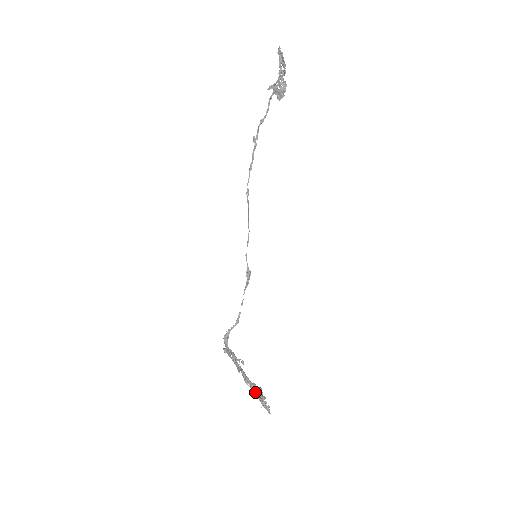
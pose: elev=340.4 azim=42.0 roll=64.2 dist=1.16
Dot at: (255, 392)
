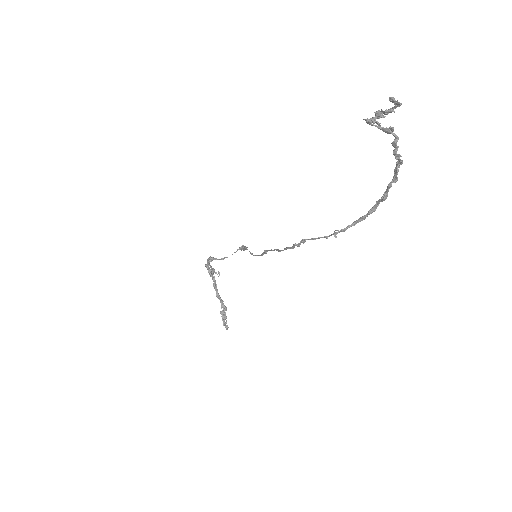
Dot at: (221, 308)
